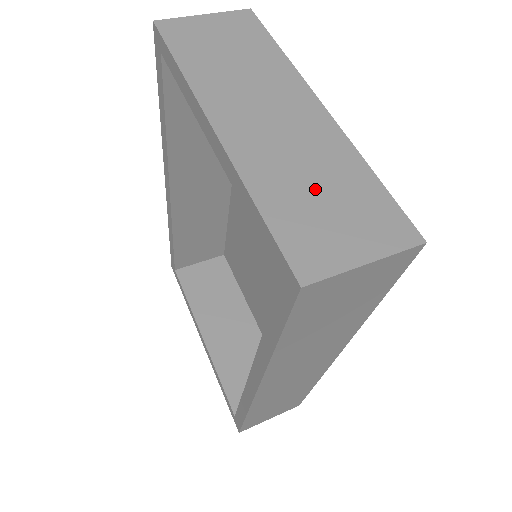
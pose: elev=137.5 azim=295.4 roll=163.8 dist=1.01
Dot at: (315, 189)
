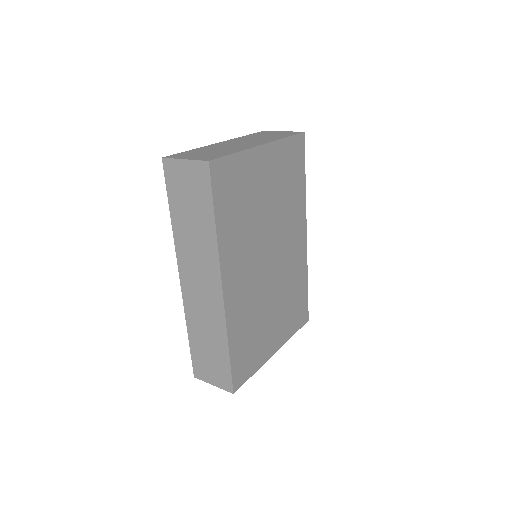
Dot at: (211, 151)
